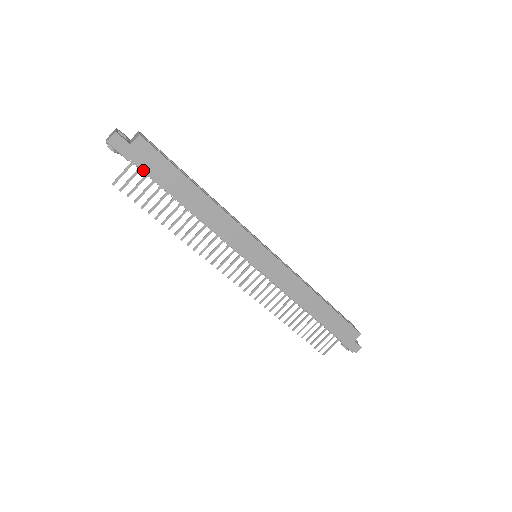
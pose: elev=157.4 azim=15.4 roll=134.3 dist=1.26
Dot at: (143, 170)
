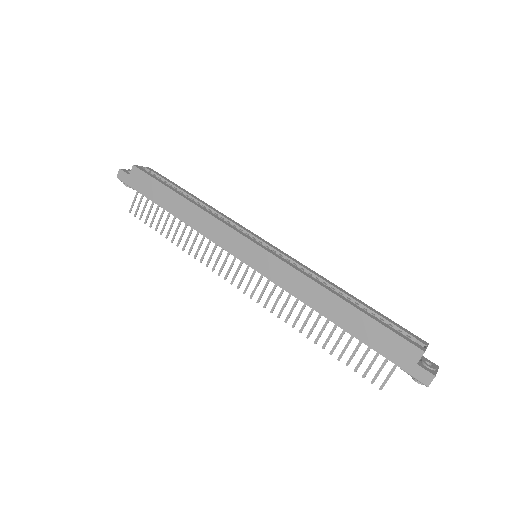
Dot at: (140, 192)
